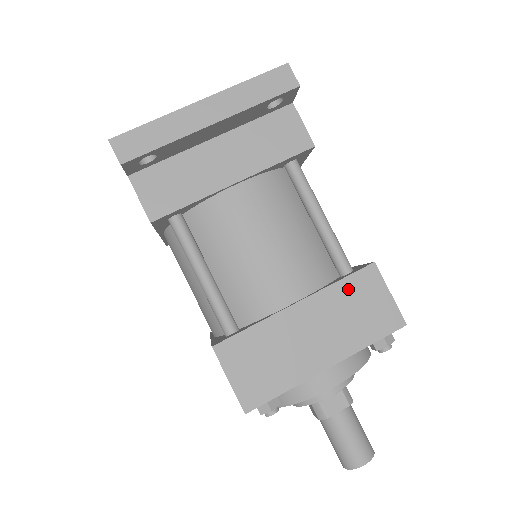
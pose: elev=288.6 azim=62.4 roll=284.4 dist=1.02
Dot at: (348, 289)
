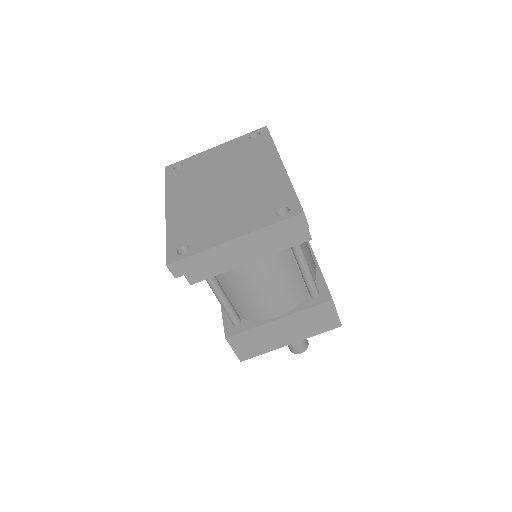
Dot at: (312, 312)
